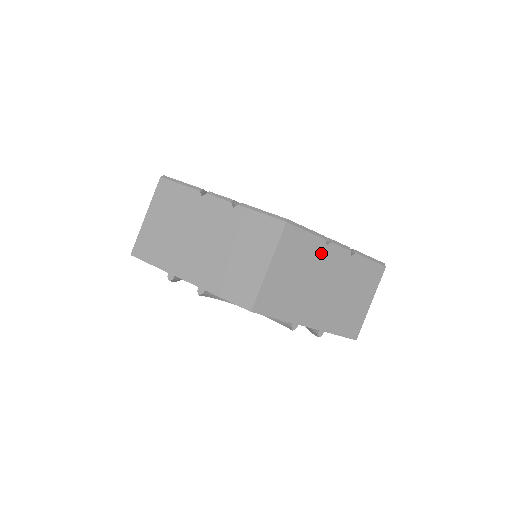
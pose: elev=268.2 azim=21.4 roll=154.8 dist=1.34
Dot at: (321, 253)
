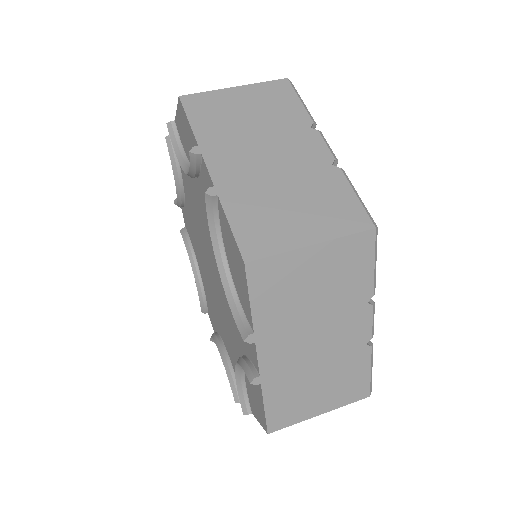
Dot at: (356, 303)
